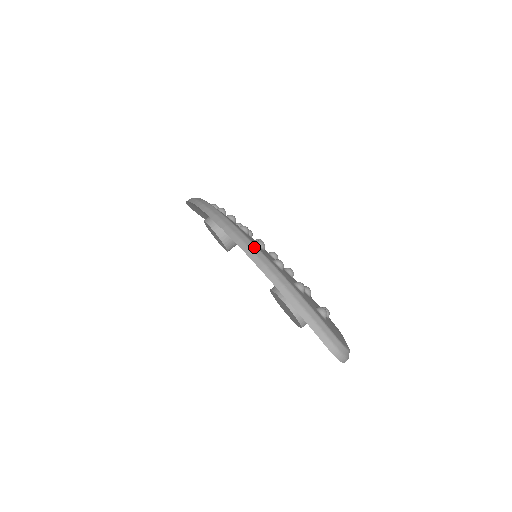
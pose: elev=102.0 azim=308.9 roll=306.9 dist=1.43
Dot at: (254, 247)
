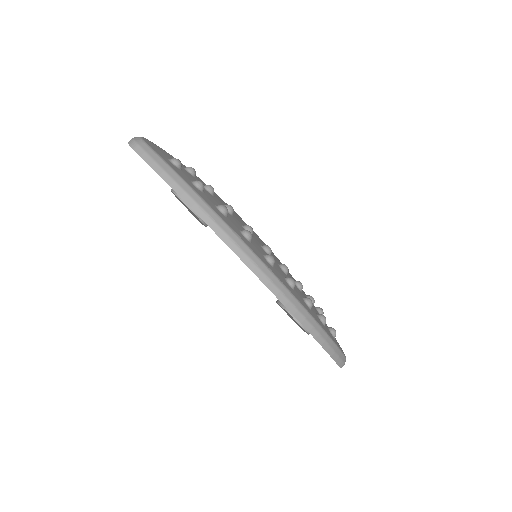
Dot at: (302, 308)
